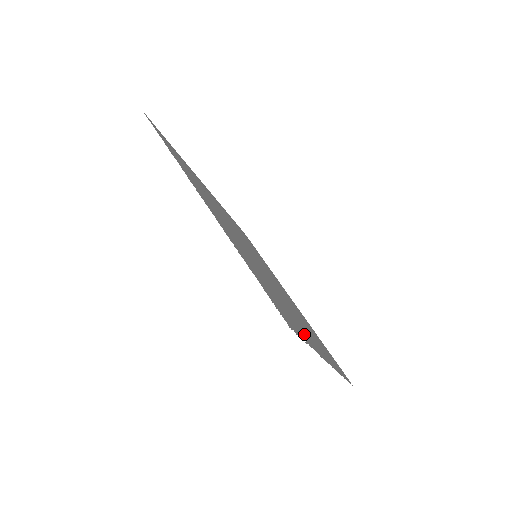
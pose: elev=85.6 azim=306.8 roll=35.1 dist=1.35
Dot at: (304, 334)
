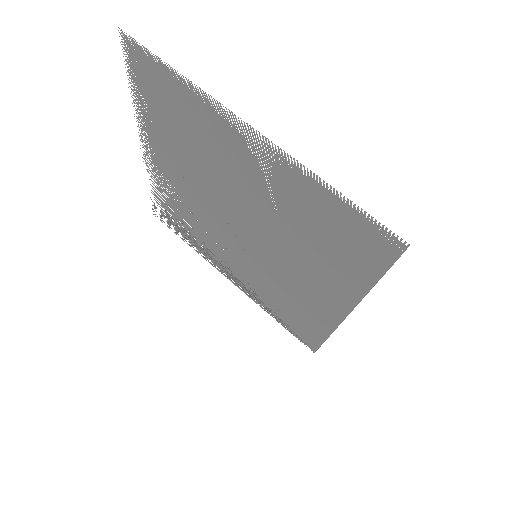
Dot at: (191, 102)
